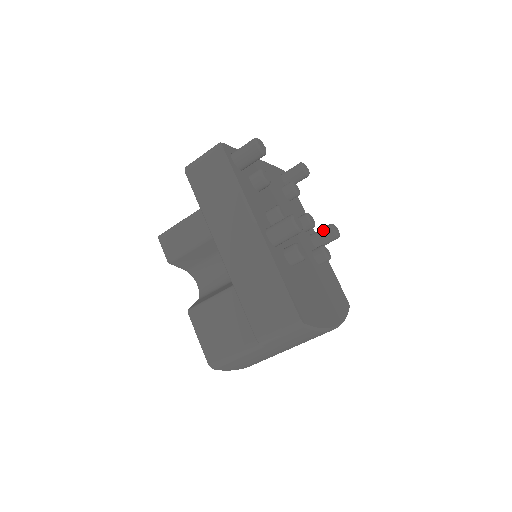
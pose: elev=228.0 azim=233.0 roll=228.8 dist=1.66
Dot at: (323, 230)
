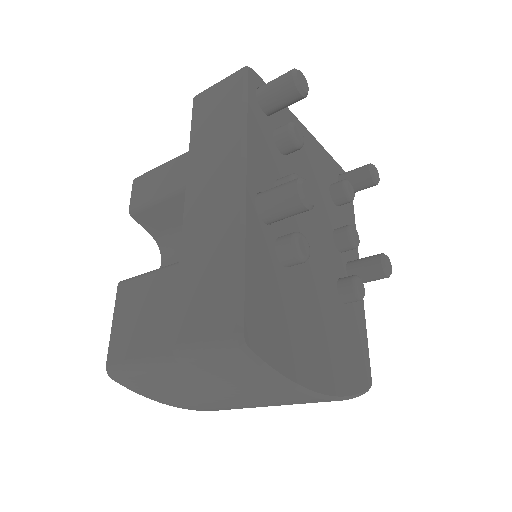
Dot at: (368, 258)
